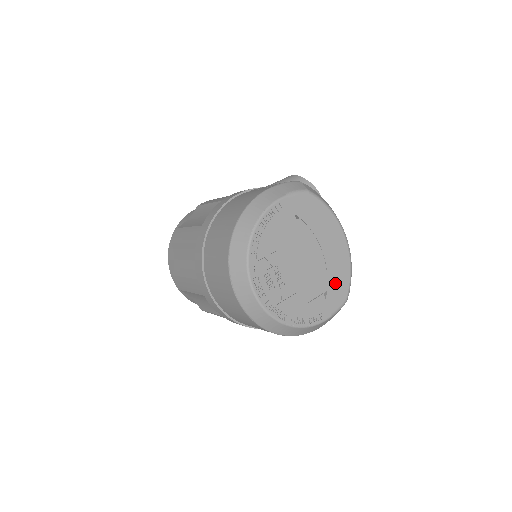
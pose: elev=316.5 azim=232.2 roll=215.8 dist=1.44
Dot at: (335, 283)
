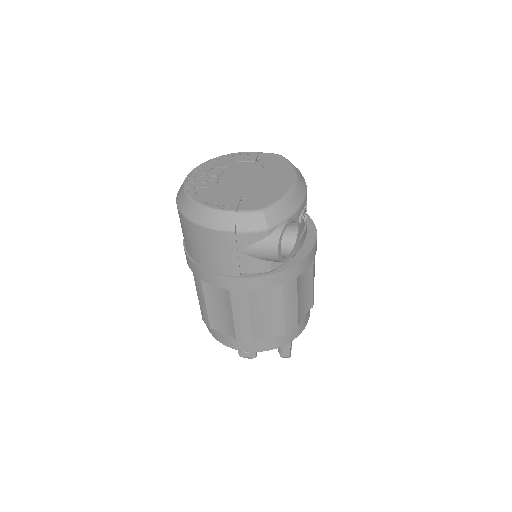
Dot at: (260, 197)
